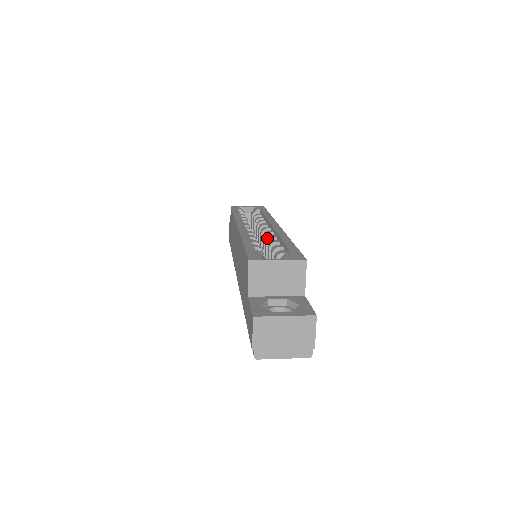
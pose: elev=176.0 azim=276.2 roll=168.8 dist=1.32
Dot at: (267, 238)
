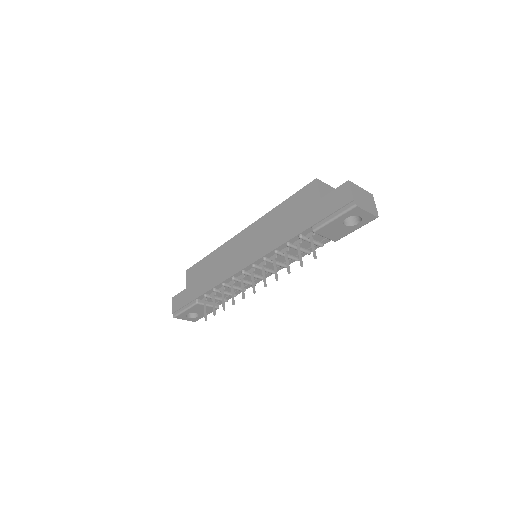
Dot at: occluded
